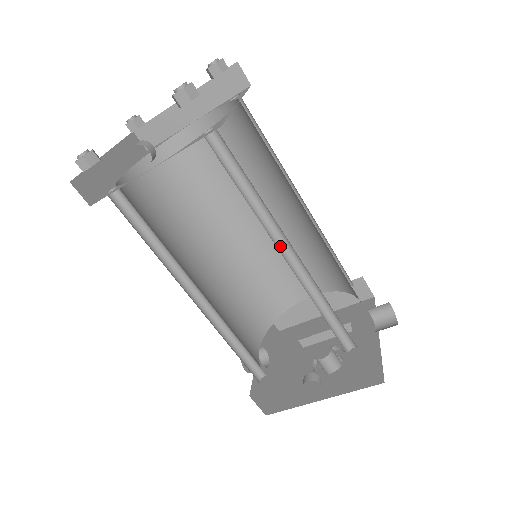
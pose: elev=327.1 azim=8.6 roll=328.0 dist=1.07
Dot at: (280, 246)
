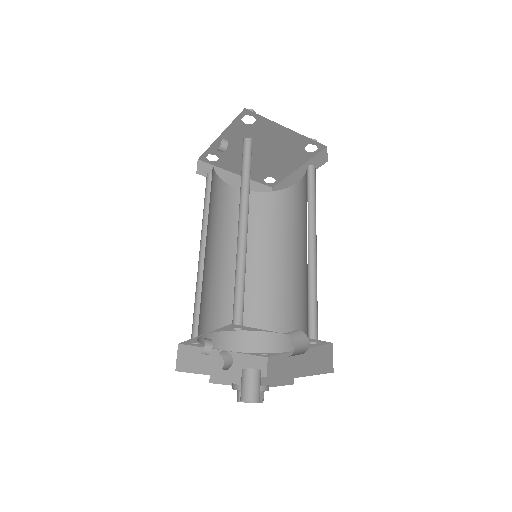
Dot at: (244, 217)
